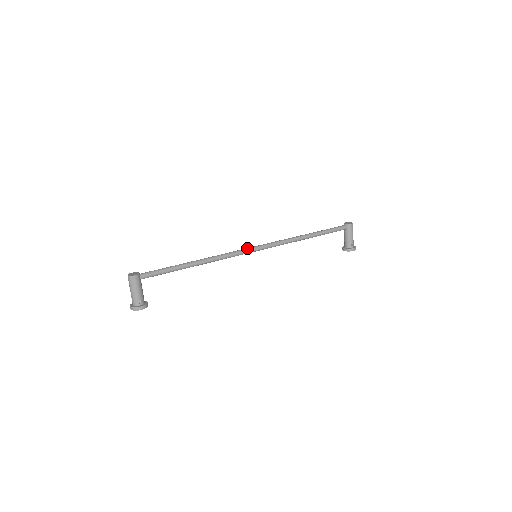
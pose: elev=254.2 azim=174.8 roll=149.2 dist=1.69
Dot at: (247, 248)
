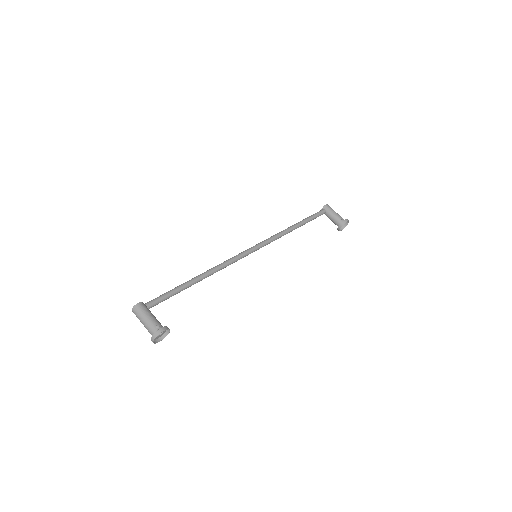
Dot at: (242, 252)
